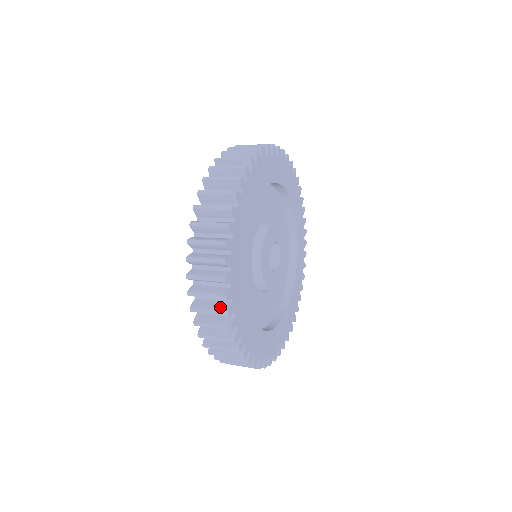
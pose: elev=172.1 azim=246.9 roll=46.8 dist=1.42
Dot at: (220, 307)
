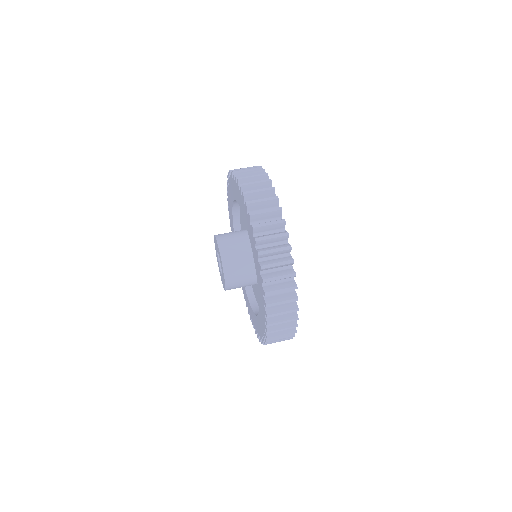
Dot at: (287, 272)
